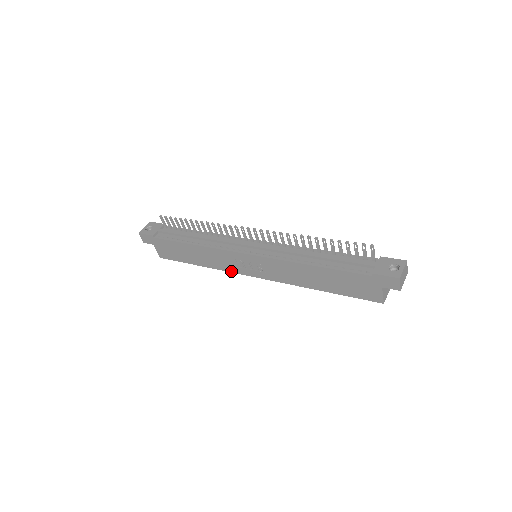
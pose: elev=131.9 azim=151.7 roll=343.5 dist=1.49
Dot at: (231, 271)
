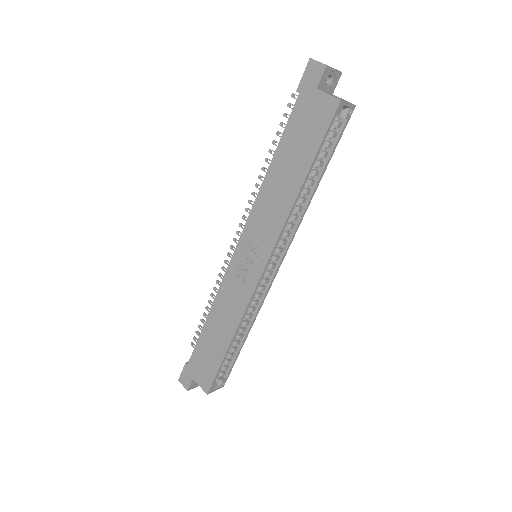
Dot at: (248, 300)
